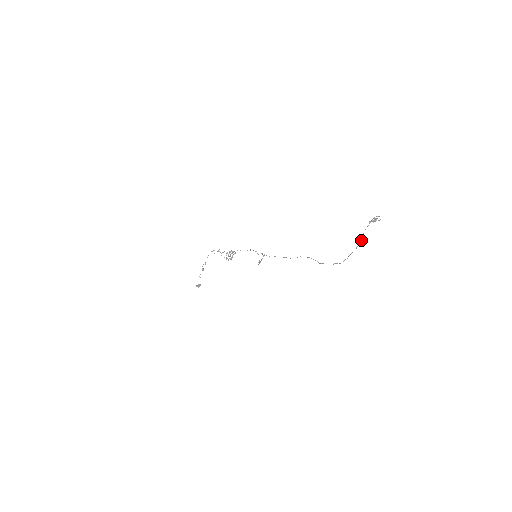
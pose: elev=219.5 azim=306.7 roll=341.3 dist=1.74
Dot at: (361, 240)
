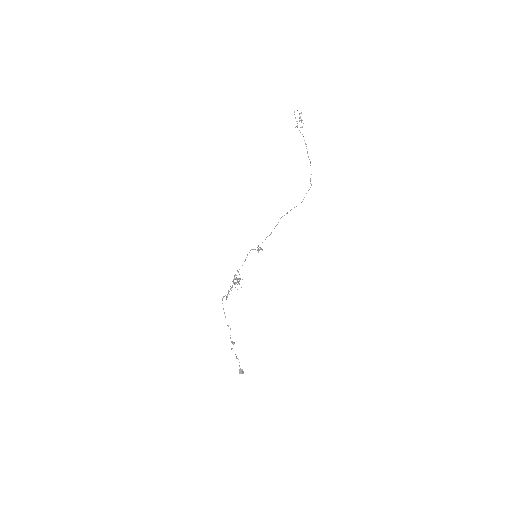
Dot at: occluded
